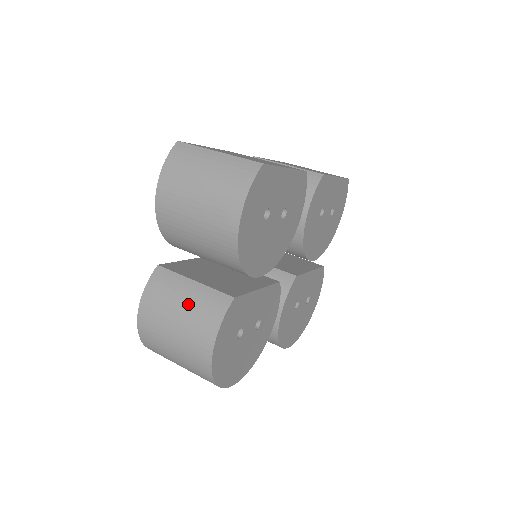
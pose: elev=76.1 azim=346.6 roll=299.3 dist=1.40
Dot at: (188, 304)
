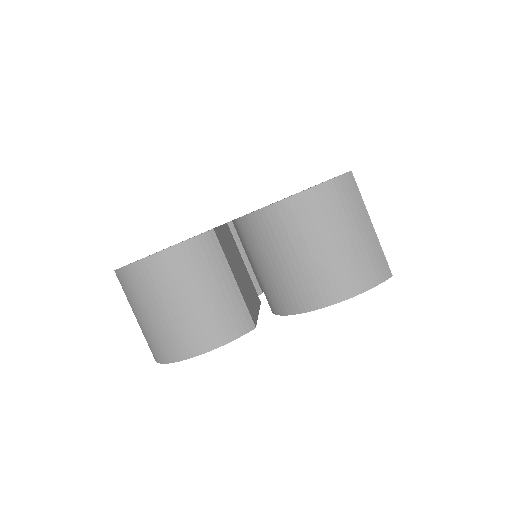
Dot at: (215, 297)
